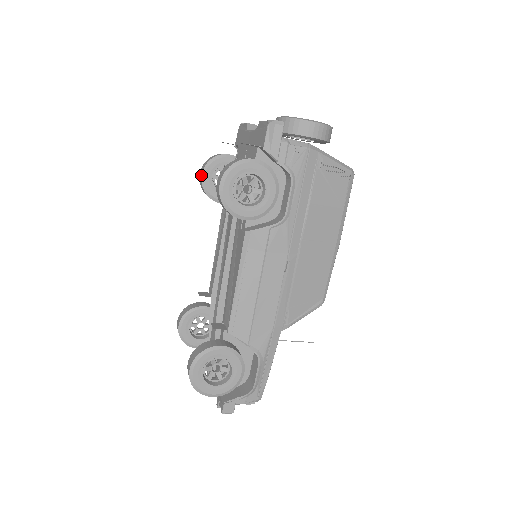
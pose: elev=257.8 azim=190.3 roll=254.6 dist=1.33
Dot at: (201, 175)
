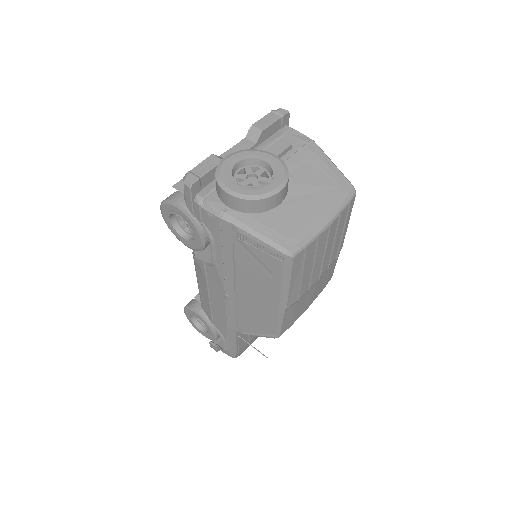
Dot at: occluded
